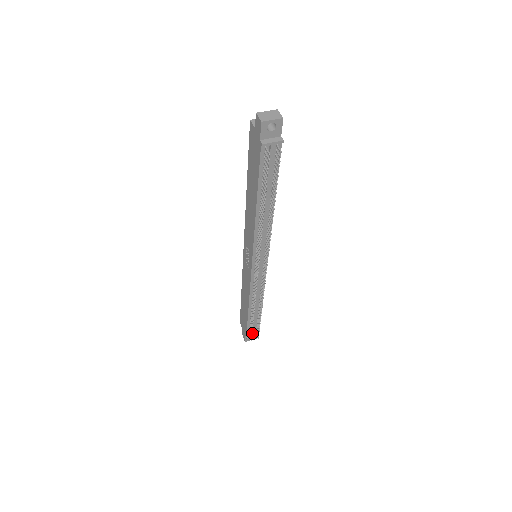
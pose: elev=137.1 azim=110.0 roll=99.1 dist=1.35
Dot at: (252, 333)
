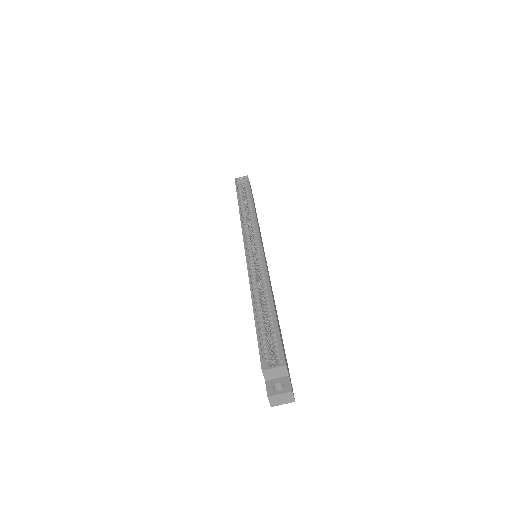
Dot at: occluded
